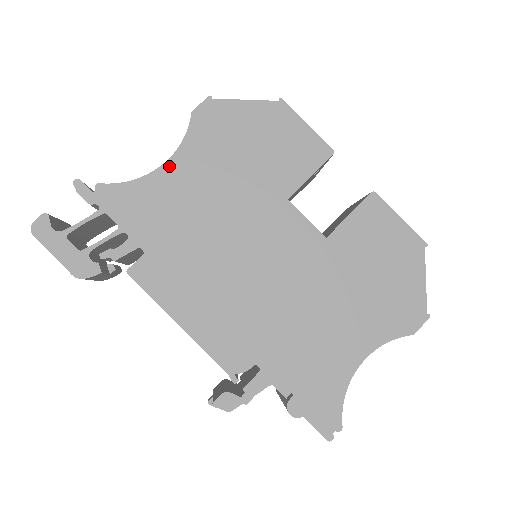
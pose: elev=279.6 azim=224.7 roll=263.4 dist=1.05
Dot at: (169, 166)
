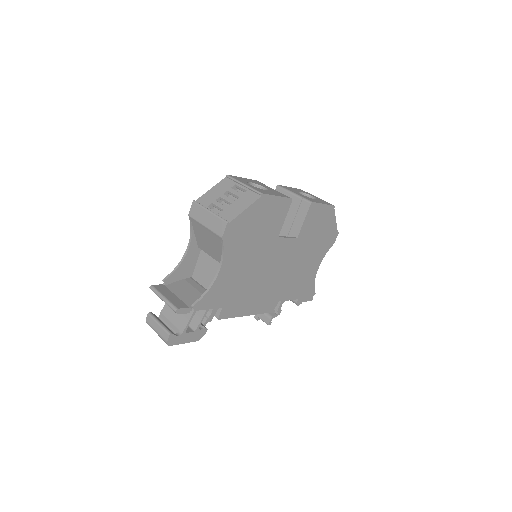
Dot at: (222, 270)
